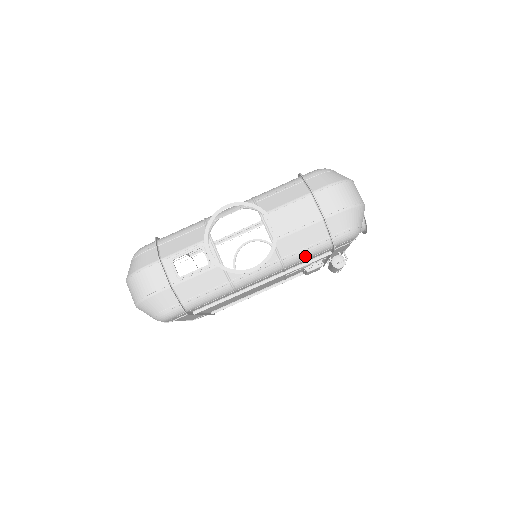
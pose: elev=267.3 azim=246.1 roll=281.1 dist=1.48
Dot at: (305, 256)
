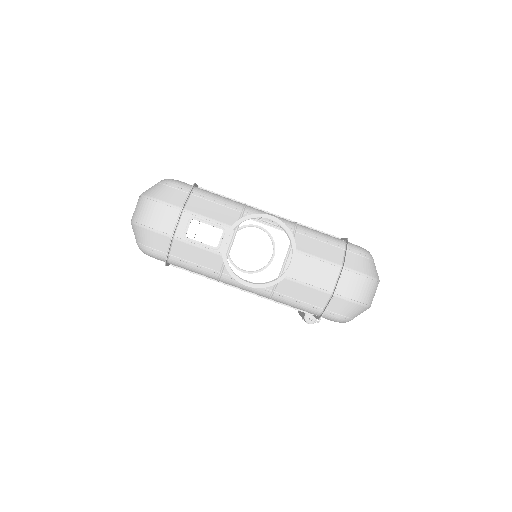
Dot at: (293, 305)
